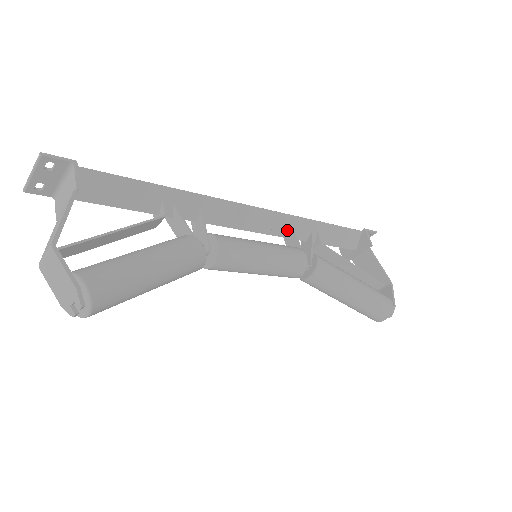
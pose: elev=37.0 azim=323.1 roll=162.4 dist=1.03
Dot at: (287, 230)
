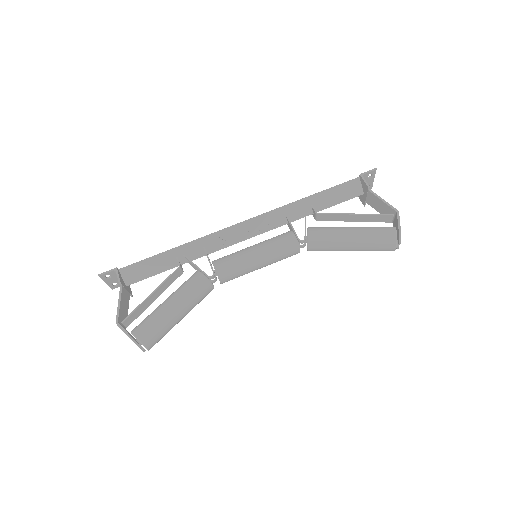
Dot at: (281, 220)
